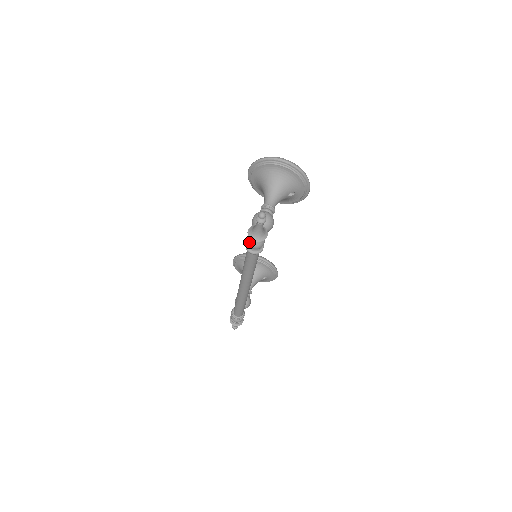
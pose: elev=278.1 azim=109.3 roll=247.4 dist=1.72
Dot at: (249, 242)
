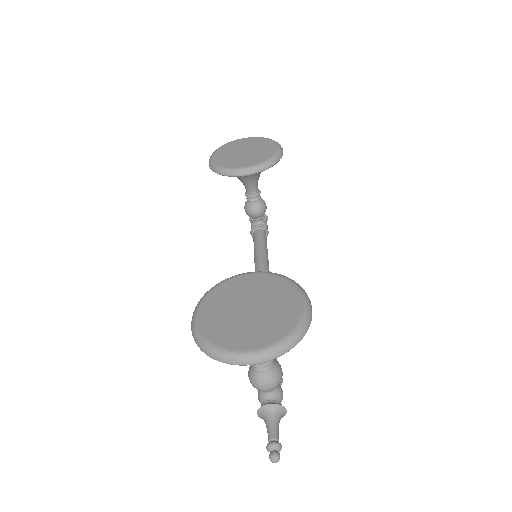
Dot at: occluded
